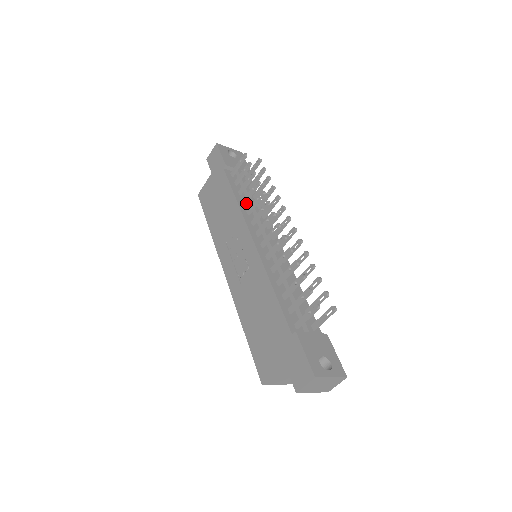
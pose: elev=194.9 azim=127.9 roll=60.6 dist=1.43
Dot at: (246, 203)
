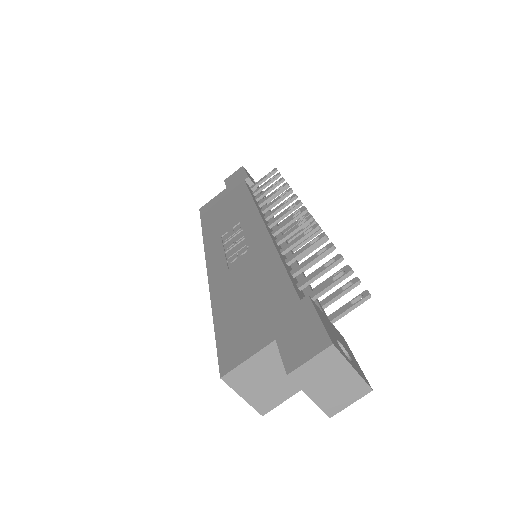
Dot at: (261, 208)
